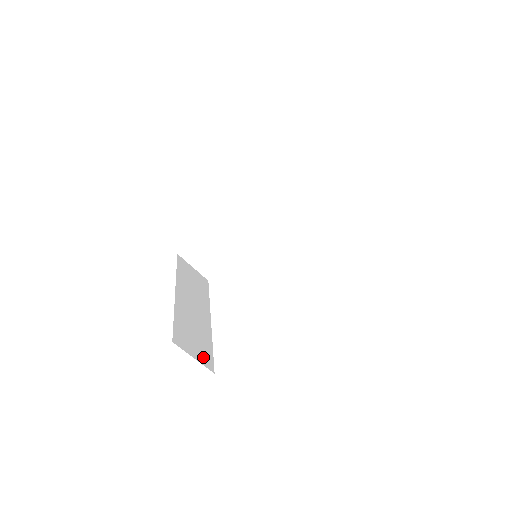
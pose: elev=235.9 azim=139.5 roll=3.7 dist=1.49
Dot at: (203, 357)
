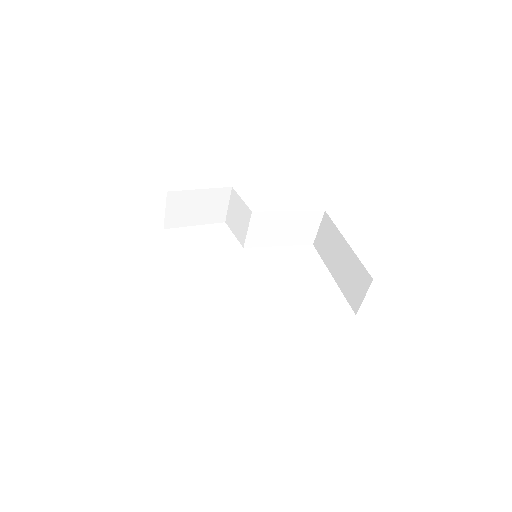
Dot at: occluded
